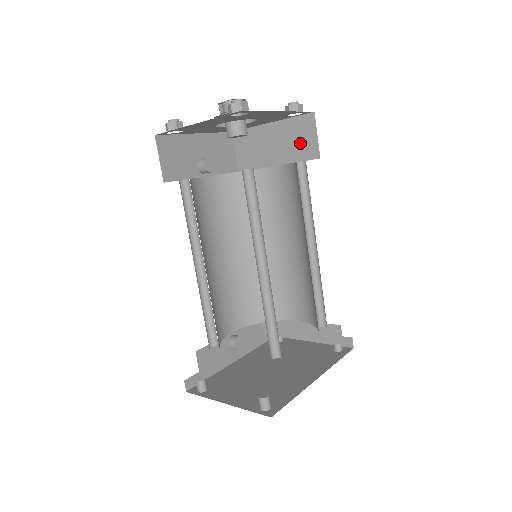
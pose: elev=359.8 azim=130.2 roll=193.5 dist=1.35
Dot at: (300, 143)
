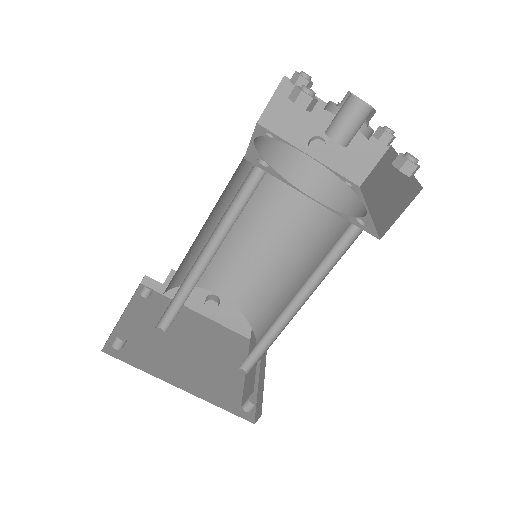
Dot at: (391, 207)
